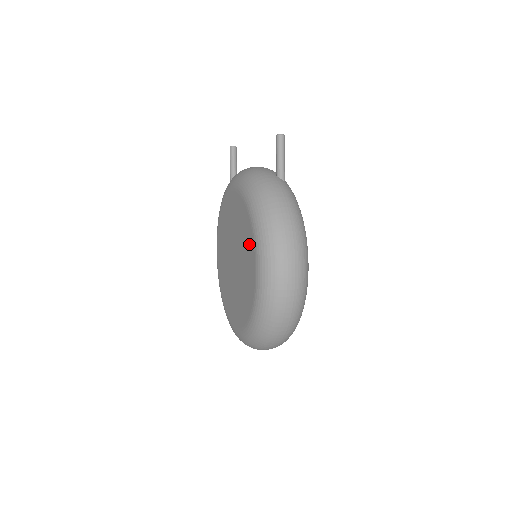
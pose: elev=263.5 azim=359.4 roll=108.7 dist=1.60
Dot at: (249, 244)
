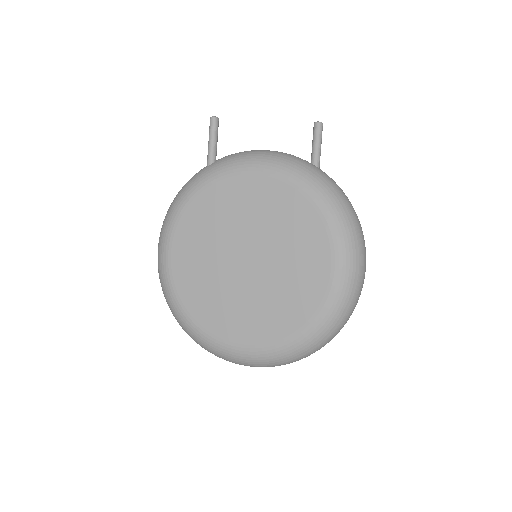
Dot at: (313, 240)
